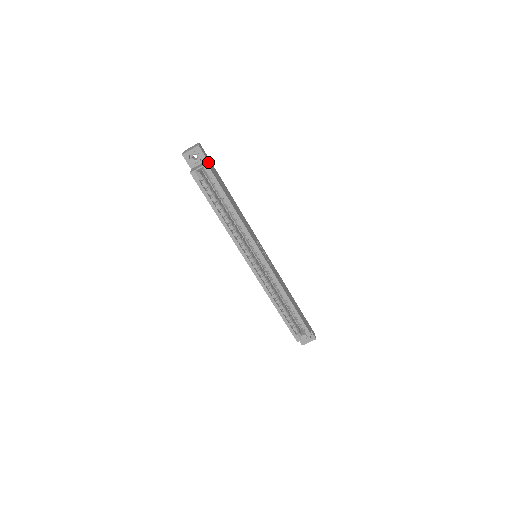
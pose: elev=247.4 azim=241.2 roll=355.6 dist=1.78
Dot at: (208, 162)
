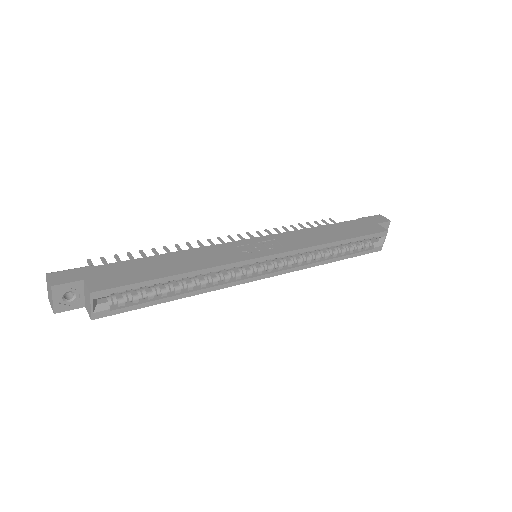
Dot at: (88, 282)
